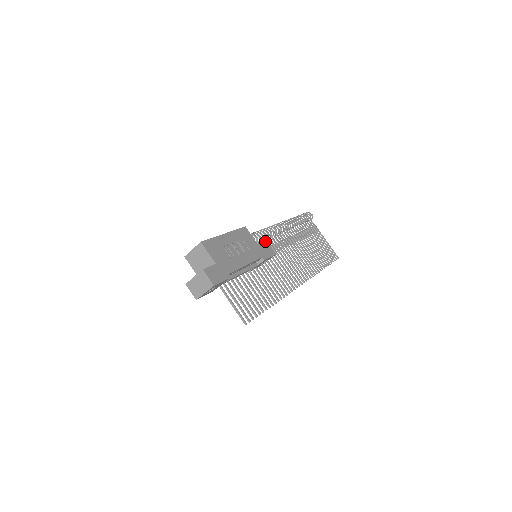
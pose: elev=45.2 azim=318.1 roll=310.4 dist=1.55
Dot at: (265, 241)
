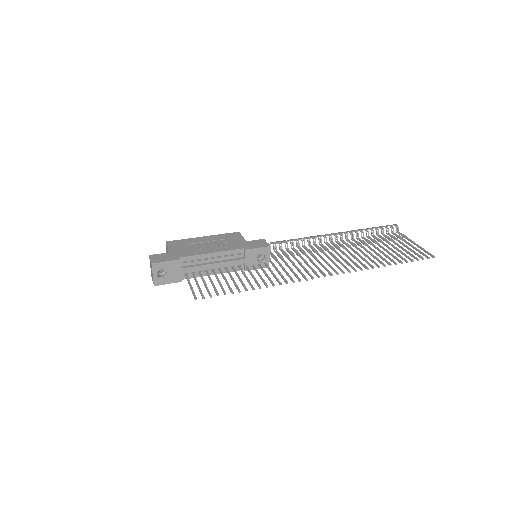
Dot at: (288, 249)
